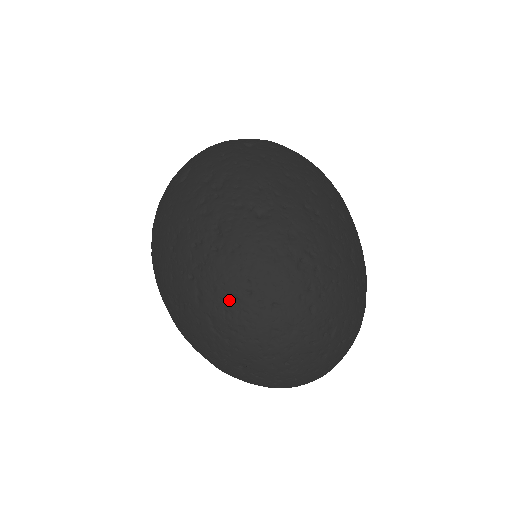
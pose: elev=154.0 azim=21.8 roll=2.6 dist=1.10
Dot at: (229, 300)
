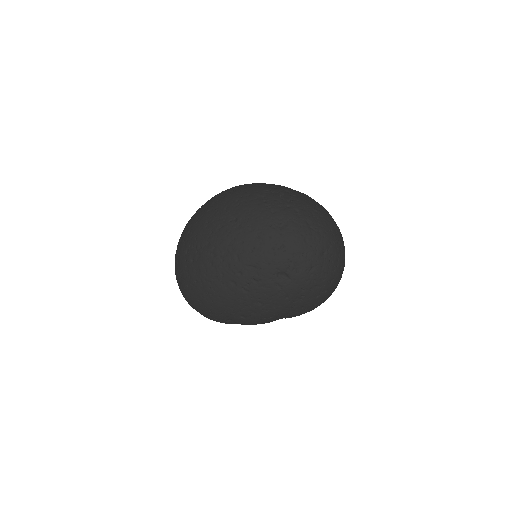
Dot at: (314, 212)
